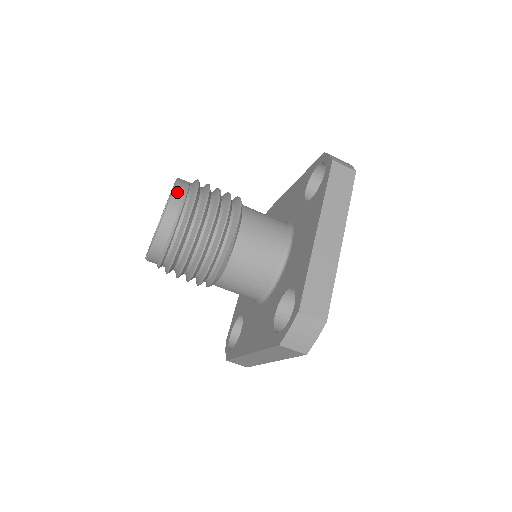
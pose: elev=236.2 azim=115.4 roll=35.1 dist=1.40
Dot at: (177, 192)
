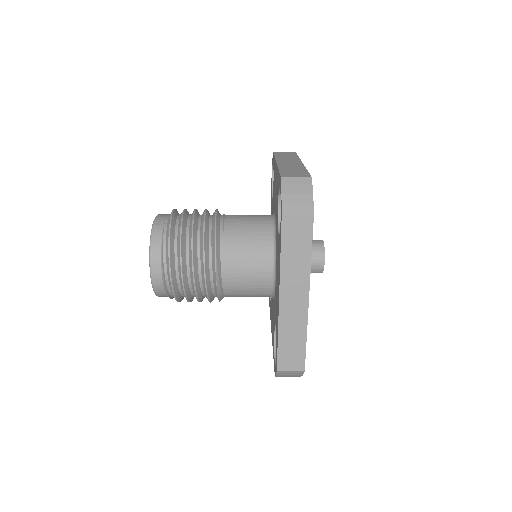
Dot at: (153, 259)
